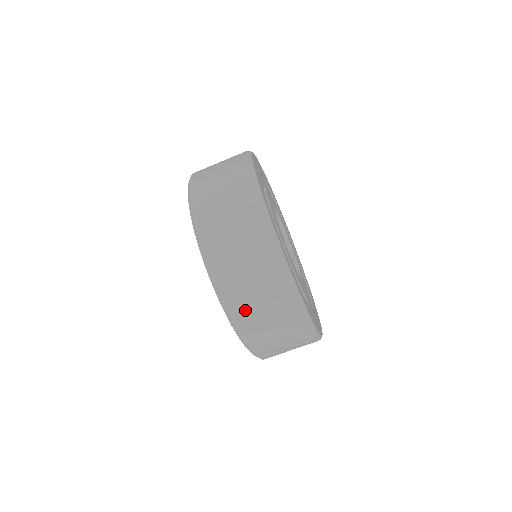
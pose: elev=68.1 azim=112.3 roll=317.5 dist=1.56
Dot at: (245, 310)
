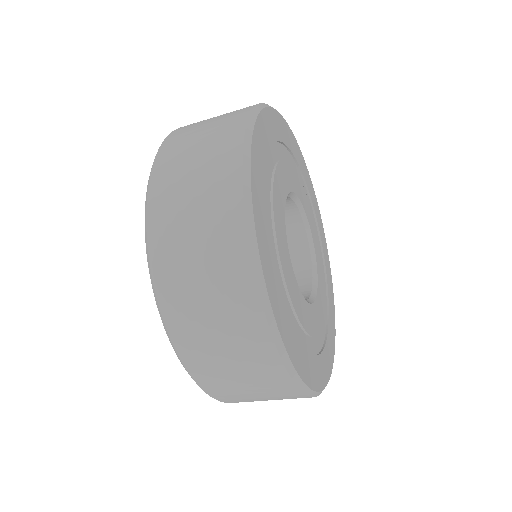
Dot at: occluded
